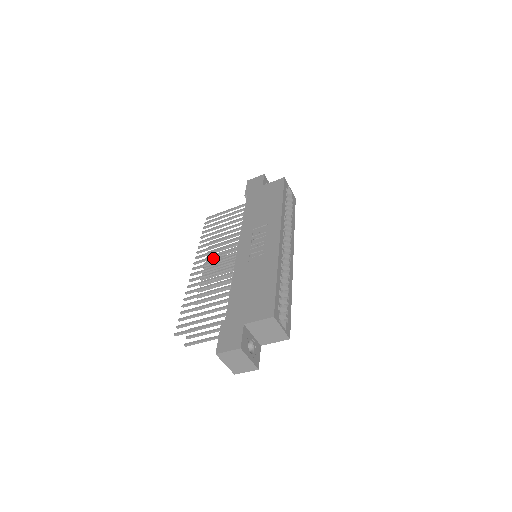
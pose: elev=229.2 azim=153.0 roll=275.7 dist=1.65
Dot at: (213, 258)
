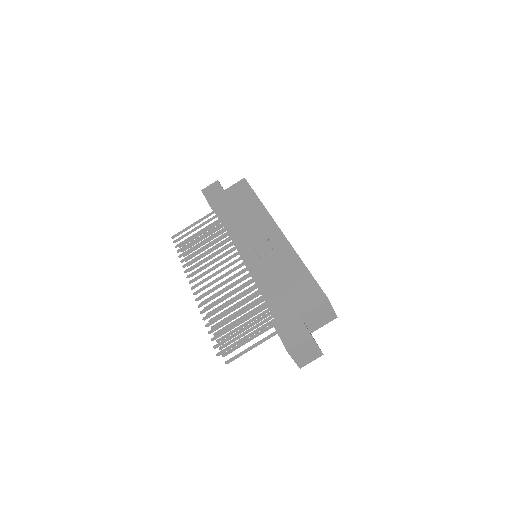
Dot at: (210, 271)
